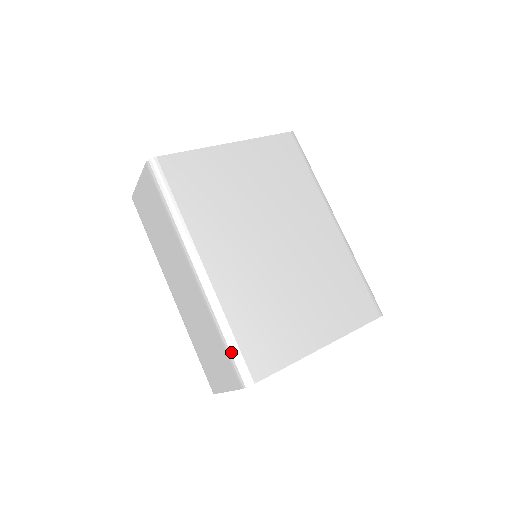
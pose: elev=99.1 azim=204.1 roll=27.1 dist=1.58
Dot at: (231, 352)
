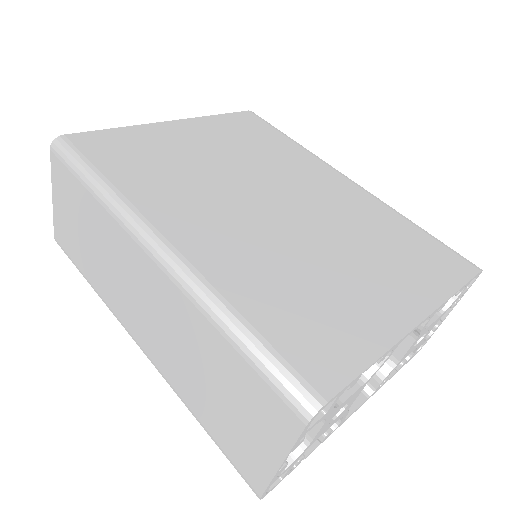
Dot at: (258, 358)
